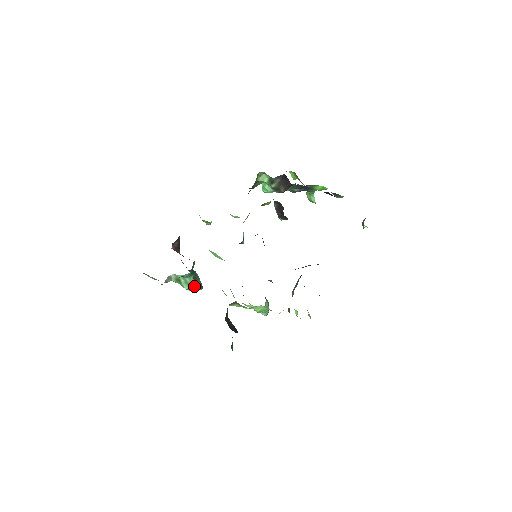
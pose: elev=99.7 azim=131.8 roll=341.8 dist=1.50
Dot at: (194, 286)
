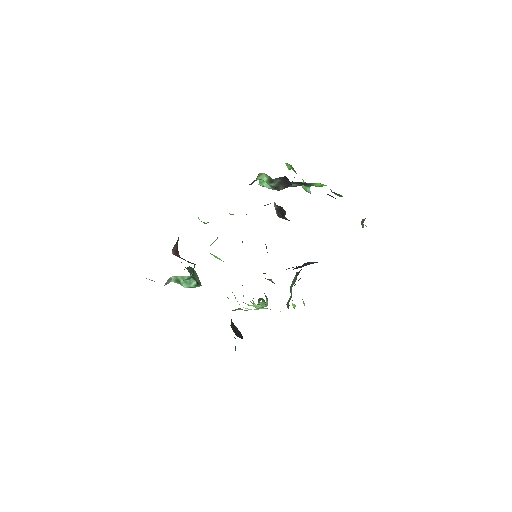
Dot at: (193, 284)
